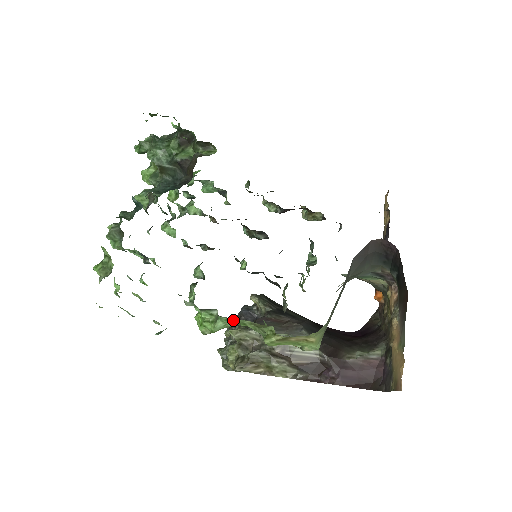
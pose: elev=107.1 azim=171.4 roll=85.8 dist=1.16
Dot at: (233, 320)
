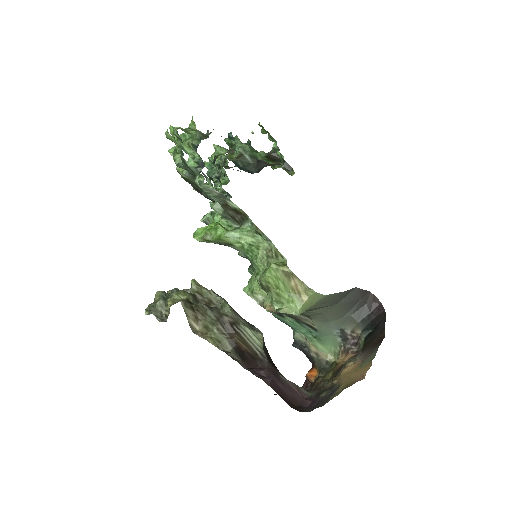
Dot at: (254, 236)
